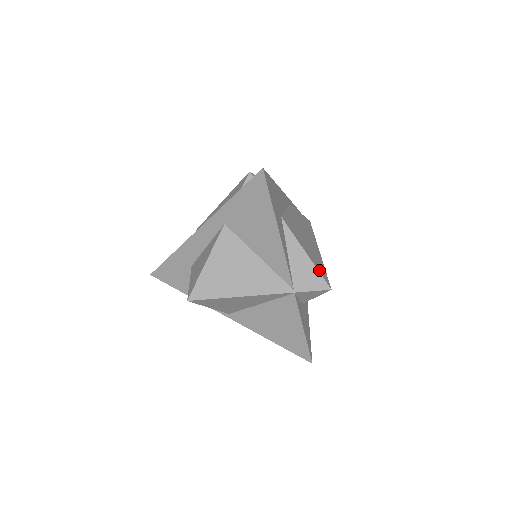
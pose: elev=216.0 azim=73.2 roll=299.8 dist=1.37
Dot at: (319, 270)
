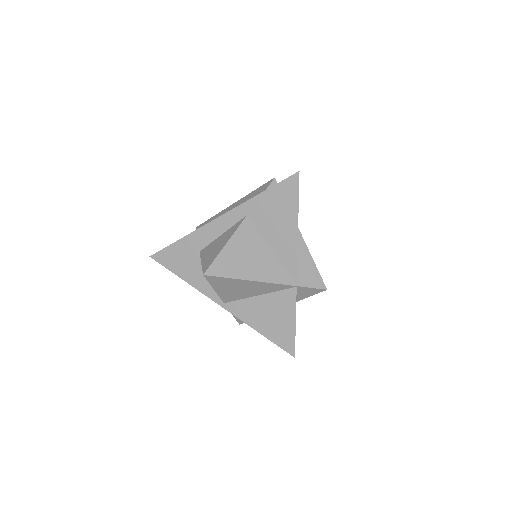
Dot at: (318, 272)
